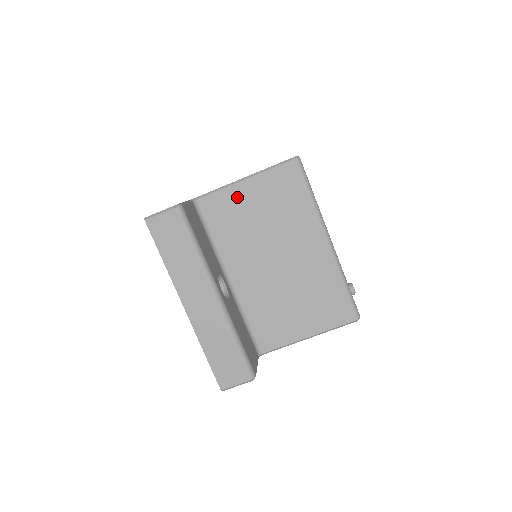
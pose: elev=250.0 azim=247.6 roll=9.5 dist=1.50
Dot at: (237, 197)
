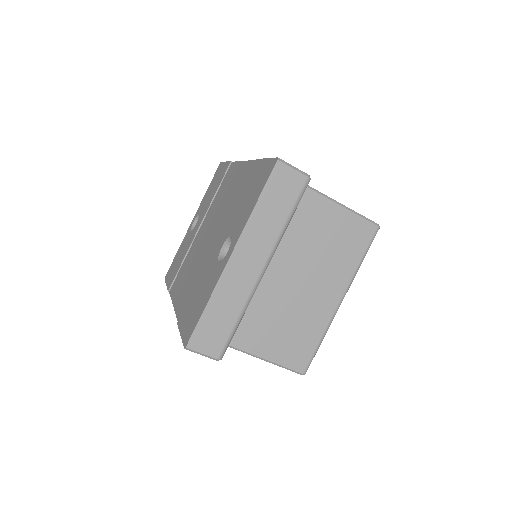
Dot at: (321, 209)
